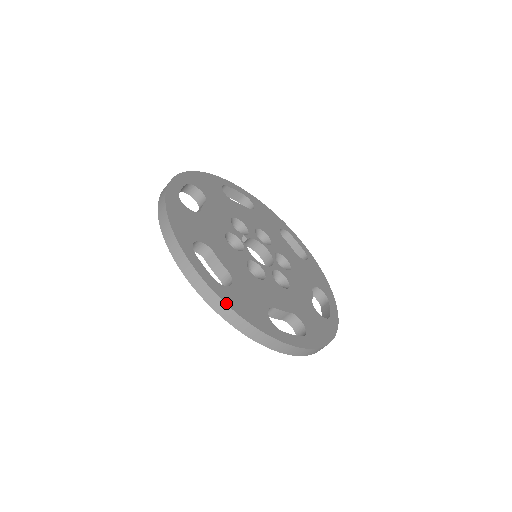
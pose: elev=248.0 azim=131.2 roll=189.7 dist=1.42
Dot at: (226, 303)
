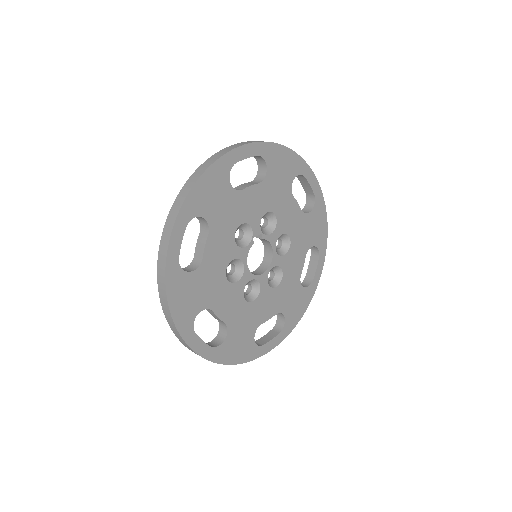
Dot at: (166, 284)
